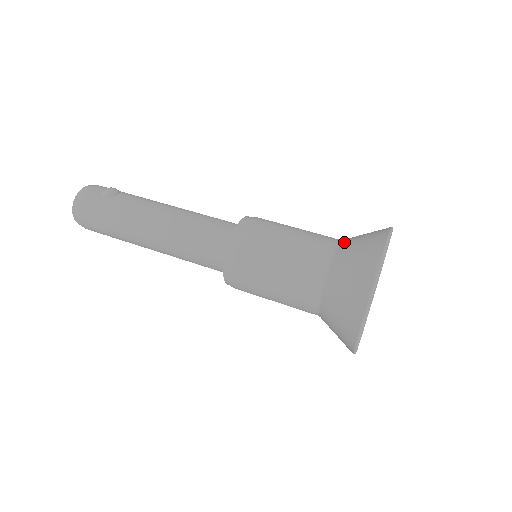
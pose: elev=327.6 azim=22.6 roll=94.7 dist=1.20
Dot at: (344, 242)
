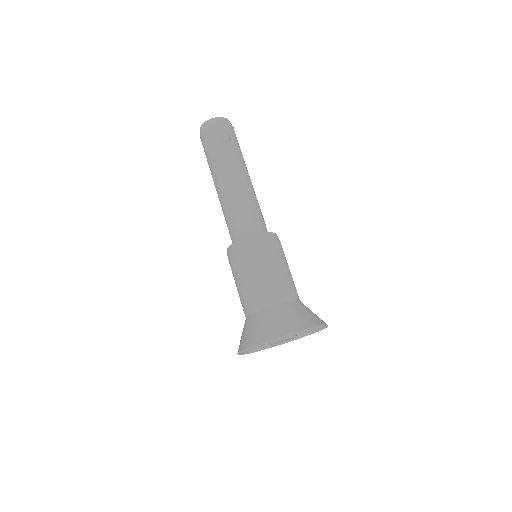
Dot at: (285, 306)
